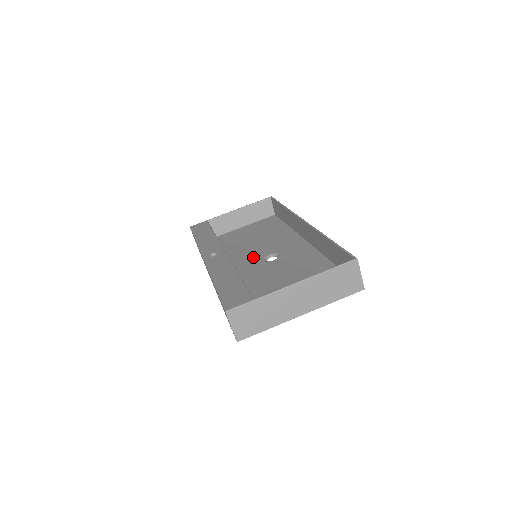
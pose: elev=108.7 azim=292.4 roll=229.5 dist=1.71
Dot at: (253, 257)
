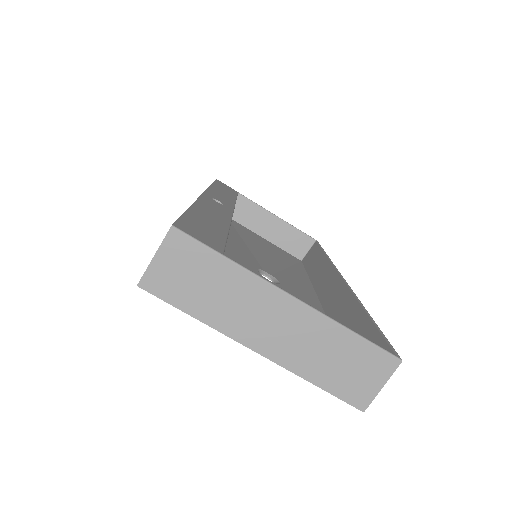
Dot at: (249, 257)
